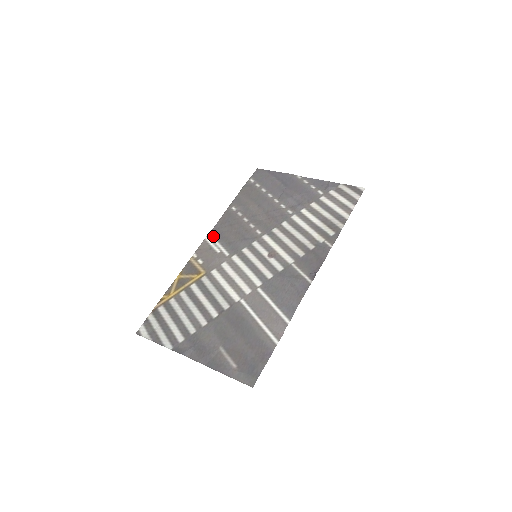
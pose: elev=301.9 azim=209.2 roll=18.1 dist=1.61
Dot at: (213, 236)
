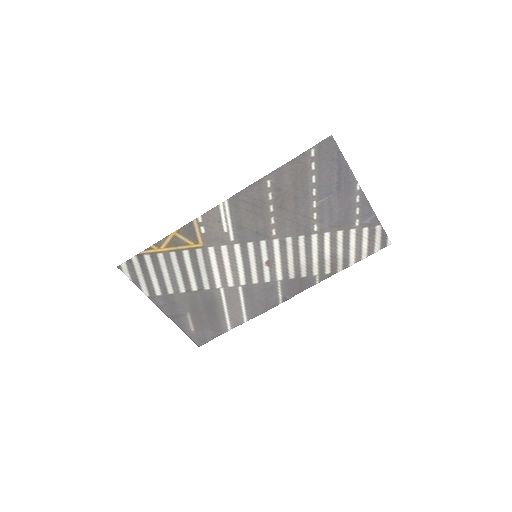
Dot at: (229, 207)
